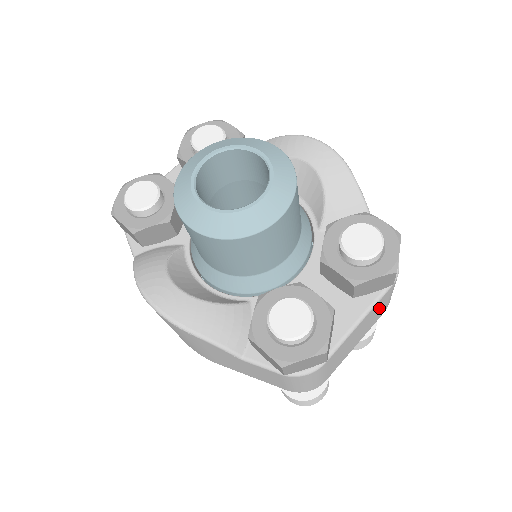
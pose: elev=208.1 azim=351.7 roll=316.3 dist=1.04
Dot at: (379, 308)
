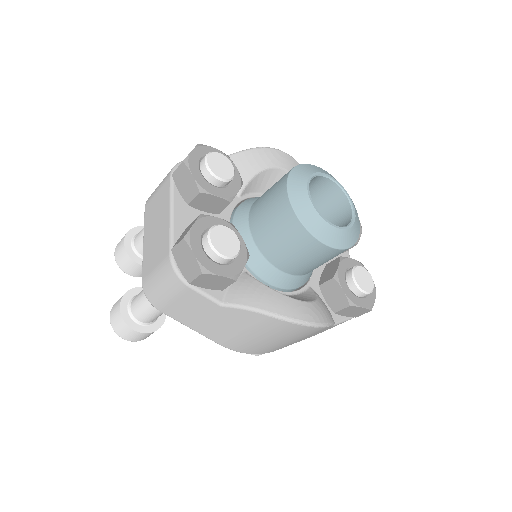
Dot at: occluded
